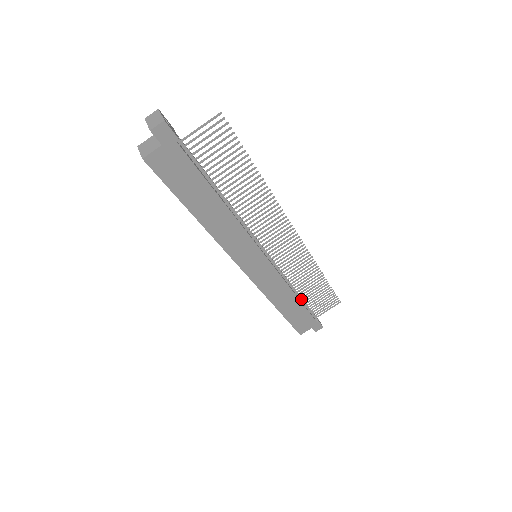
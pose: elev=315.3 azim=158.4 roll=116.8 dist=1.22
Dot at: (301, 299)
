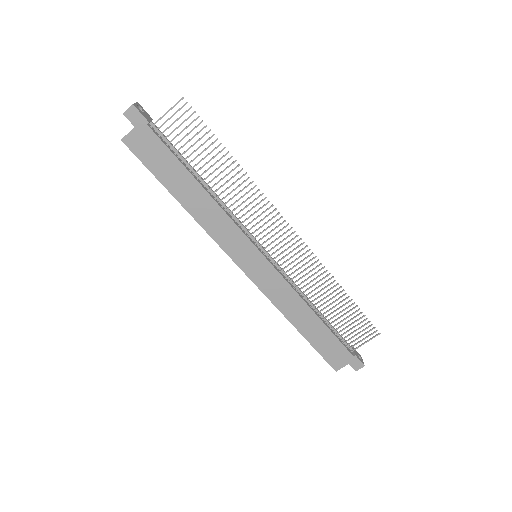
Dot at: (326, 321)
